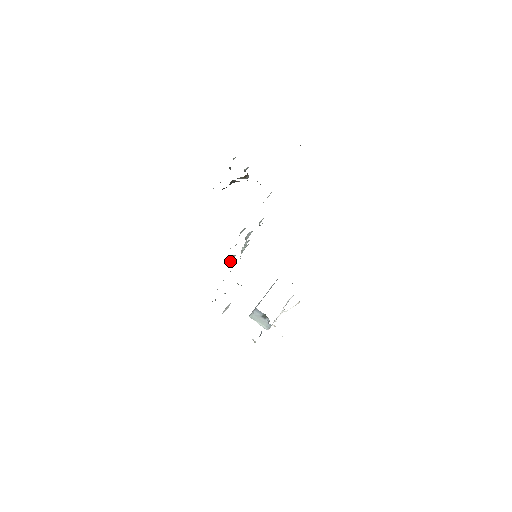
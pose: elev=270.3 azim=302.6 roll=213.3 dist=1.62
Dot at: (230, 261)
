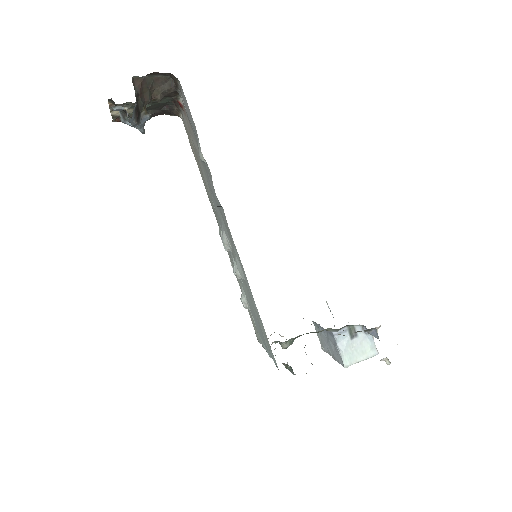
Dot at: (237, 265)
